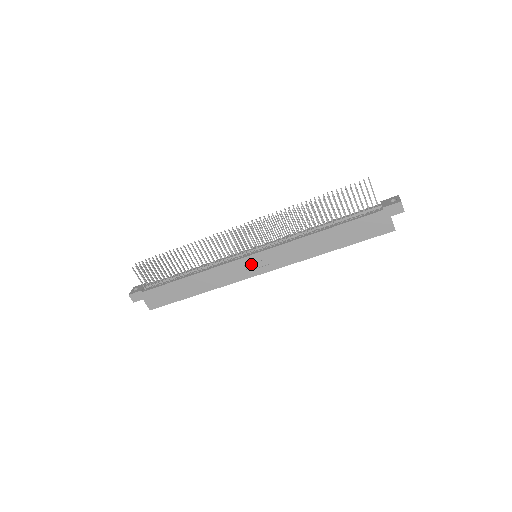
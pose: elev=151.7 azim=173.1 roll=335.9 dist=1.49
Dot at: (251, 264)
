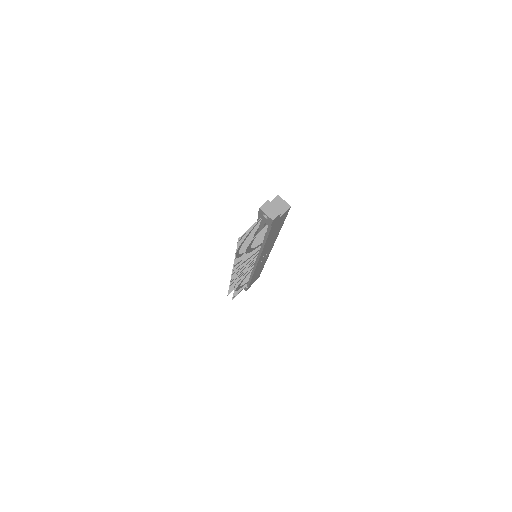
Dot at: (262, 260)
